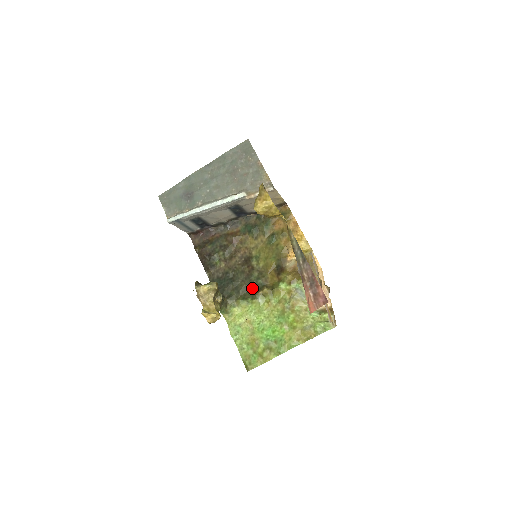
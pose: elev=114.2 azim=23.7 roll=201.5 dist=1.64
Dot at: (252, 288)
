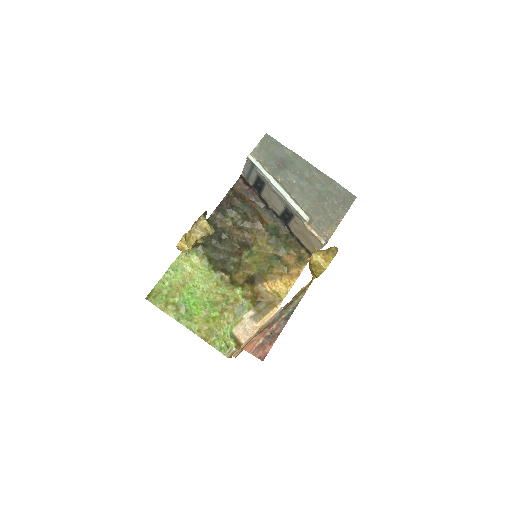
Dot at: (223, 263)
